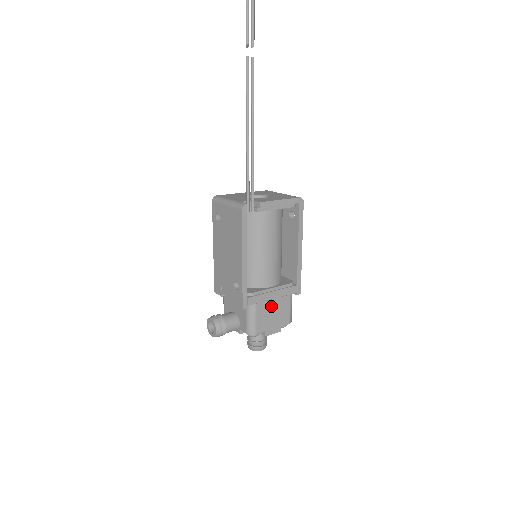
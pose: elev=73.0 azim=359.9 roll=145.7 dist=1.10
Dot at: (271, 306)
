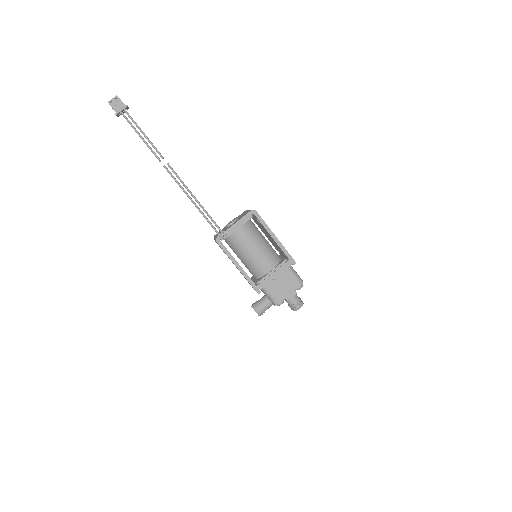
Dot at: (278, 282)
